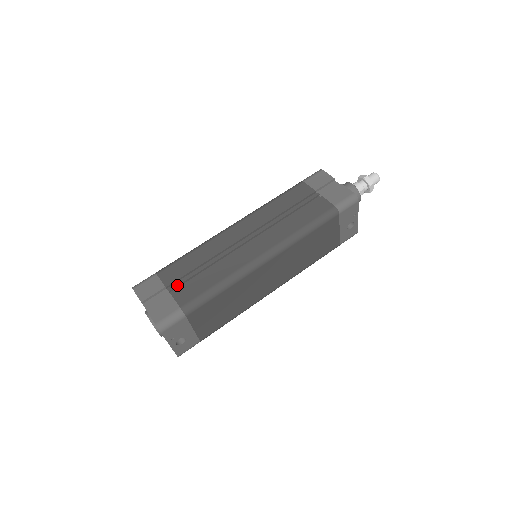
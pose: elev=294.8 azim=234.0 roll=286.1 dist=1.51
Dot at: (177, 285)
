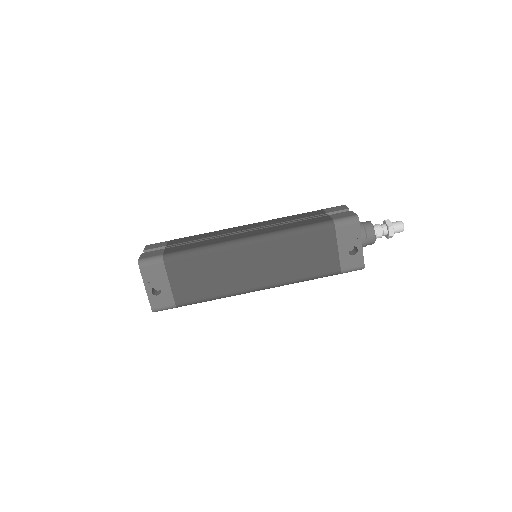
Dot at: (174, 245)
